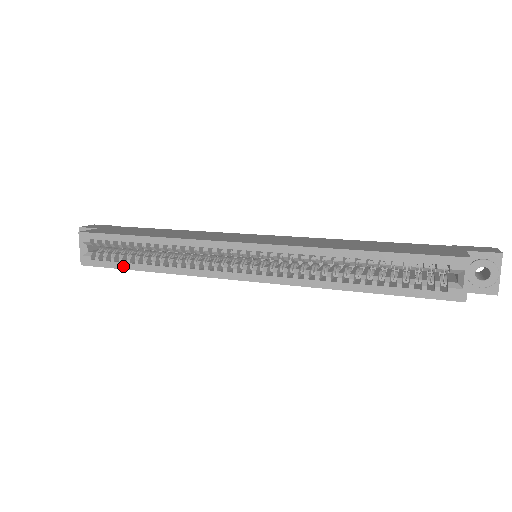
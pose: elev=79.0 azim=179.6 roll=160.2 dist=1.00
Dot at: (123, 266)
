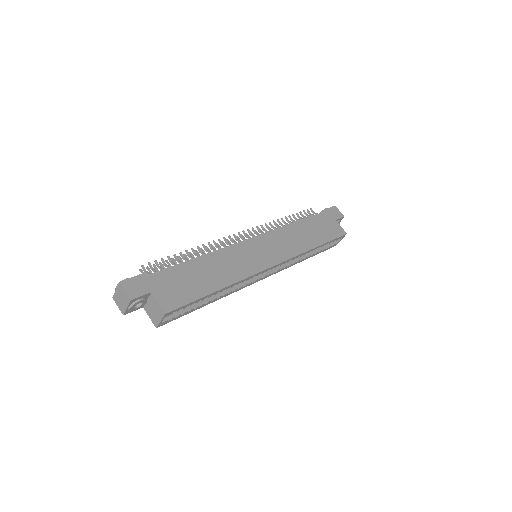
Dot at: occluded
